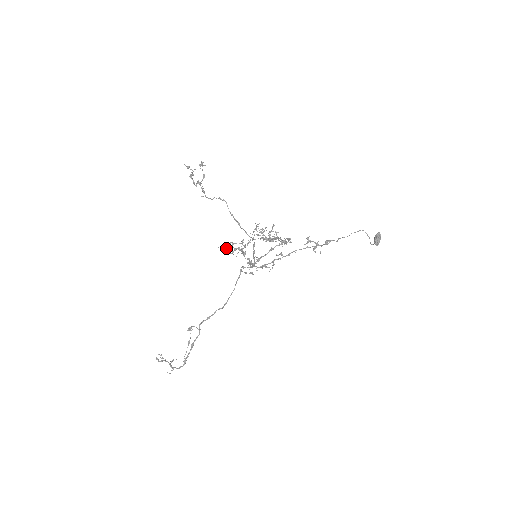
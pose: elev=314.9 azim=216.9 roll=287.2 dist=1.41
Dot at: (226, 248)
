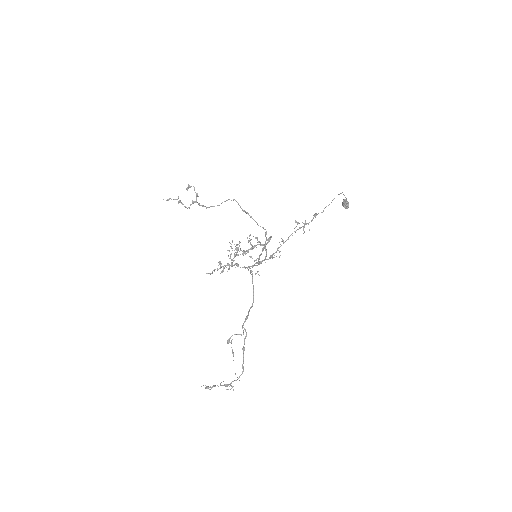
Dot at: occluded
